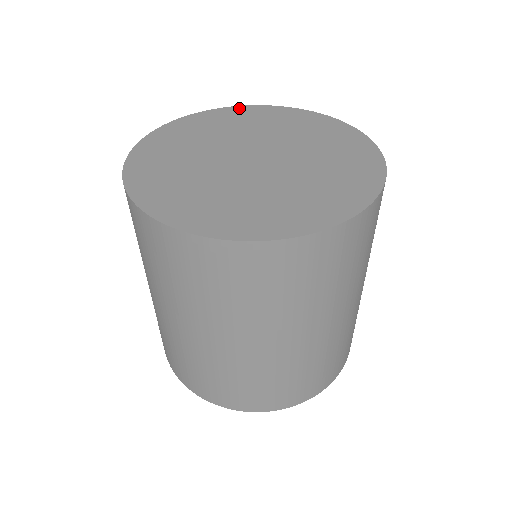
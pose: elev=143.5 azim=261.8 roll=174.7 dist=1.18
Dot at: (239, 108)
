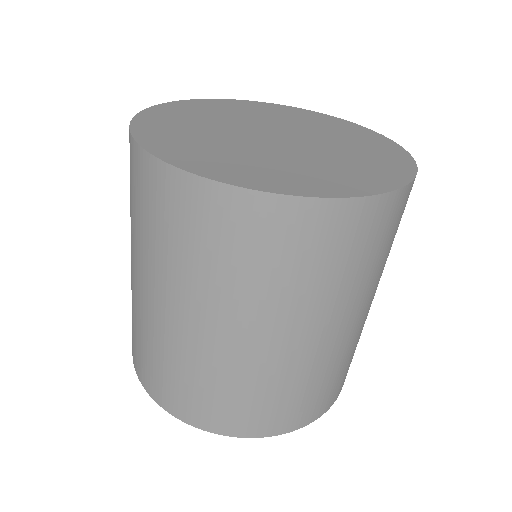
Dot at: (253, 102)
